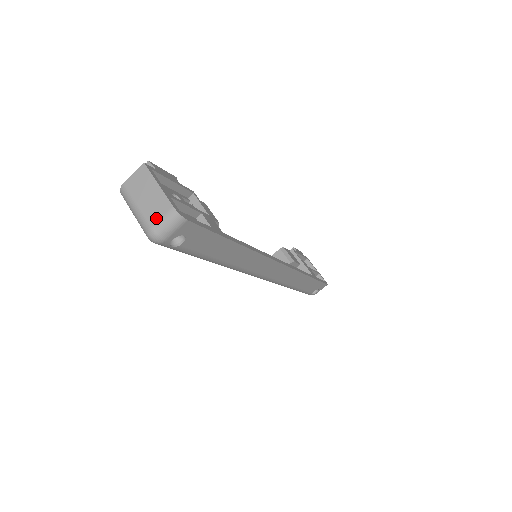
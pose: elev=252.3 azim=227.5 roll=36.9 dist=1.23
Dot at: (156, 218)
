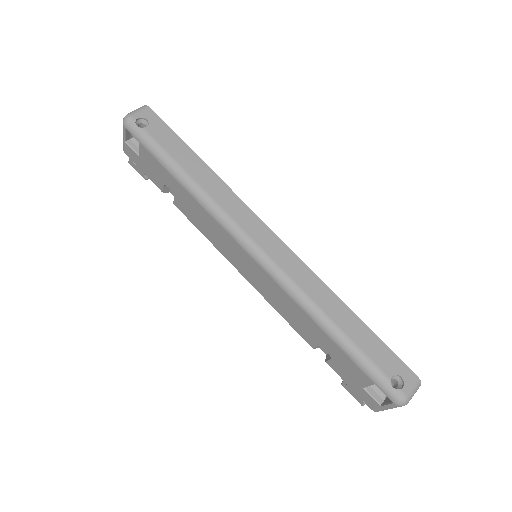
Dot at: occluded
